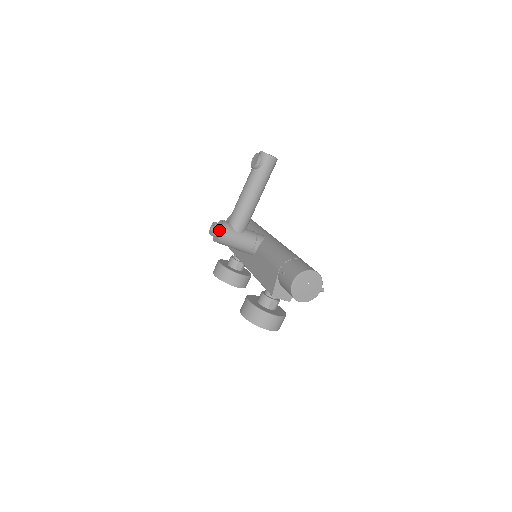
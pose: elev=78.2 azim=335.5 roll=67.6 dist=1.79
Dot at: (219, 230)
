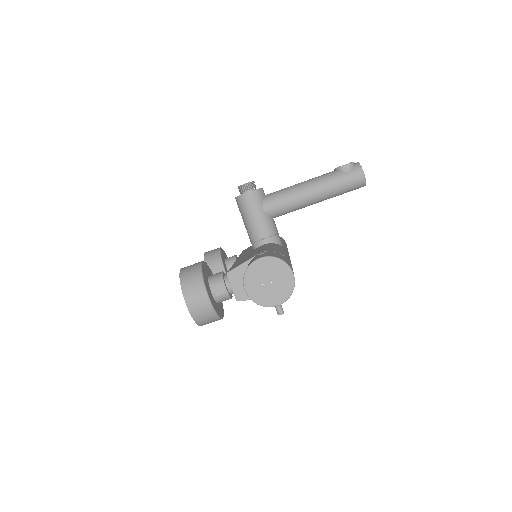
Dot at: (250, 189)
